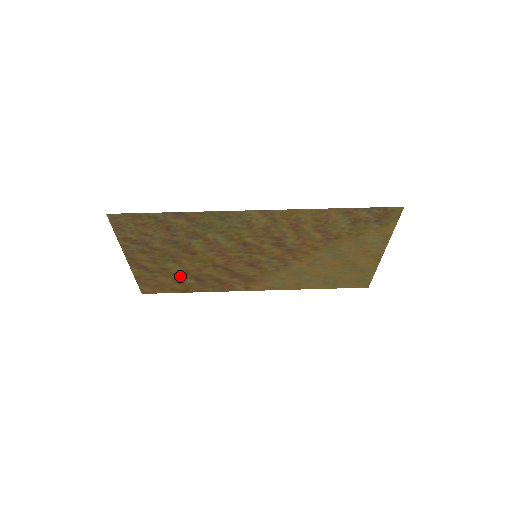
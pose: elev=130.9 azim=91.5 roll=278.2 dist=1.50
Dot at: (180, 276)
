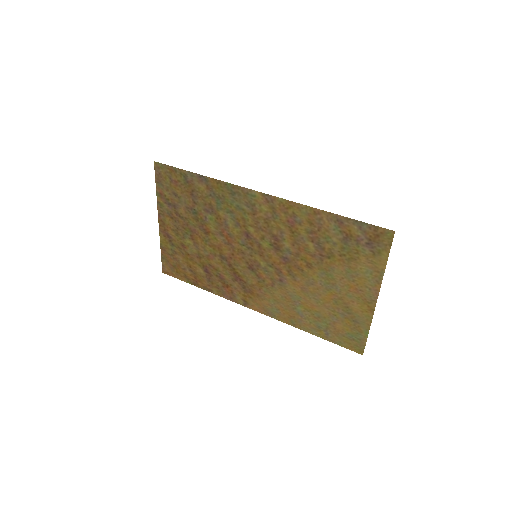
Dot at: (193, 260)
